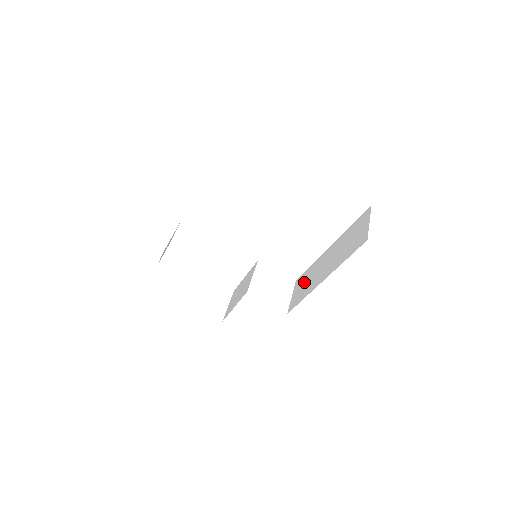
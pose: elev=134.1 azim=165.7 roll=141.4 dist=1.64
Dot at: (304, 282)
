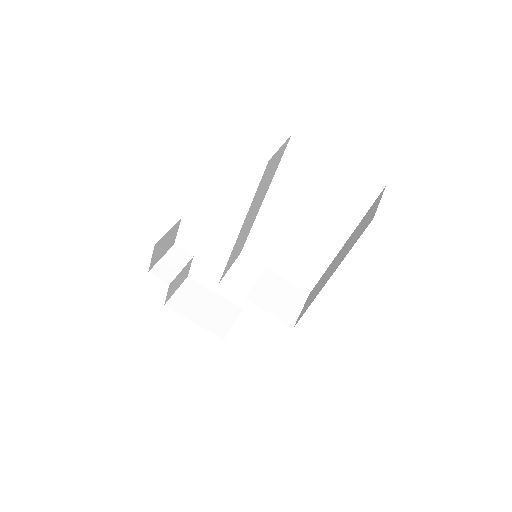
Dot at: (314, 290)
